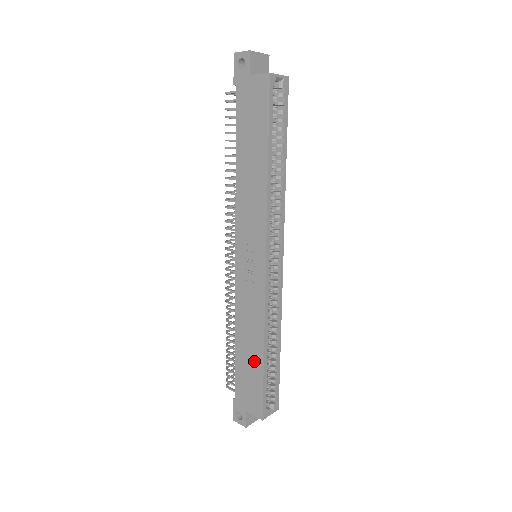
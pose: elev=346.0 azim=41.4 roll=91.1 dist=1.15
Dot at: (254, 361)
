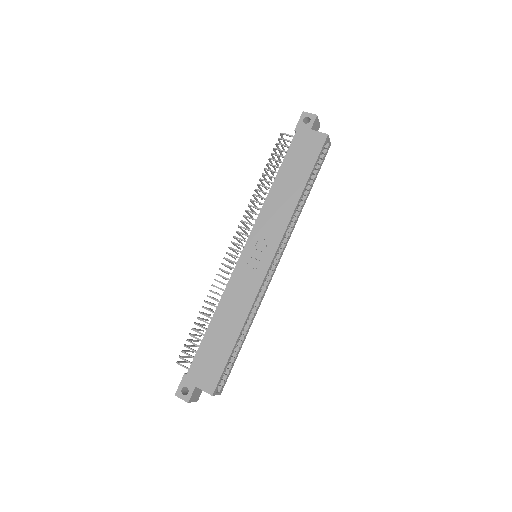
Dot at: (226, 339)
